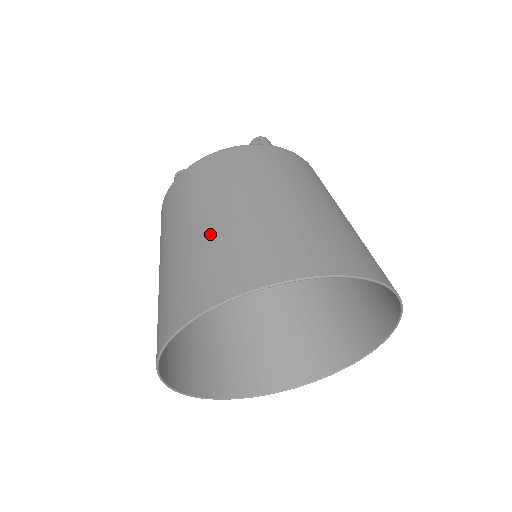
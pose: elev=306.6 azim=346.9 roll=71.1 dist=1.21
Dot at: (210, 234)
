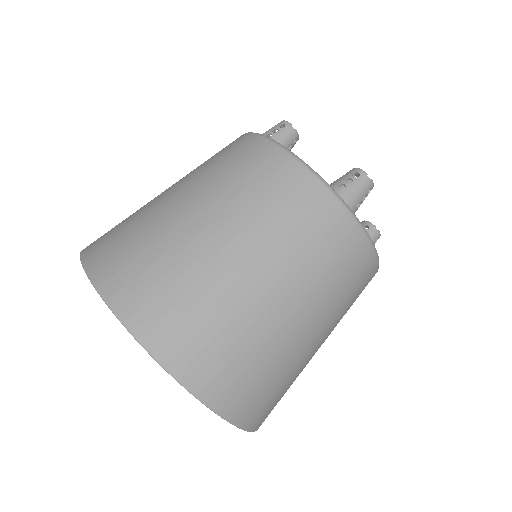
Dot at: (168, 222)
